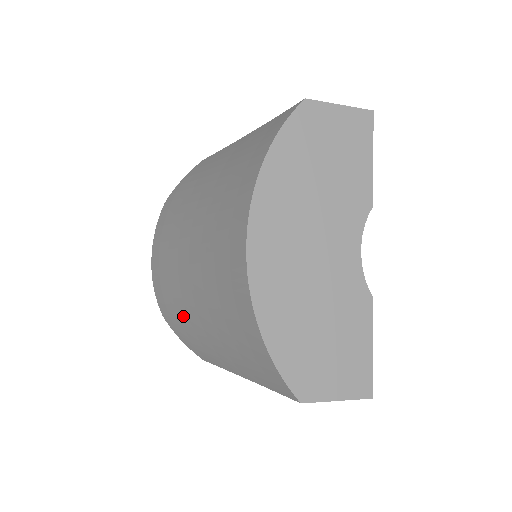
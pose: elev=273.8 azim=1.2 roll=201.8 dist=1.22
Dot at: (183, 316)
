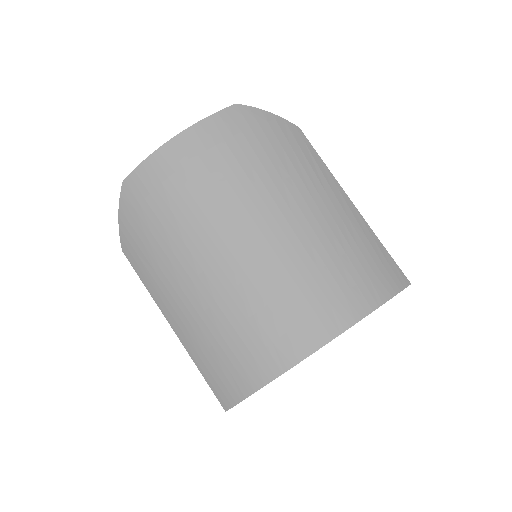
Dot at: (169, 240)
